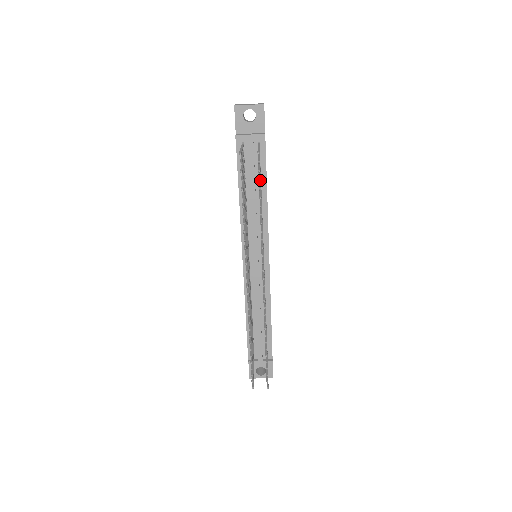
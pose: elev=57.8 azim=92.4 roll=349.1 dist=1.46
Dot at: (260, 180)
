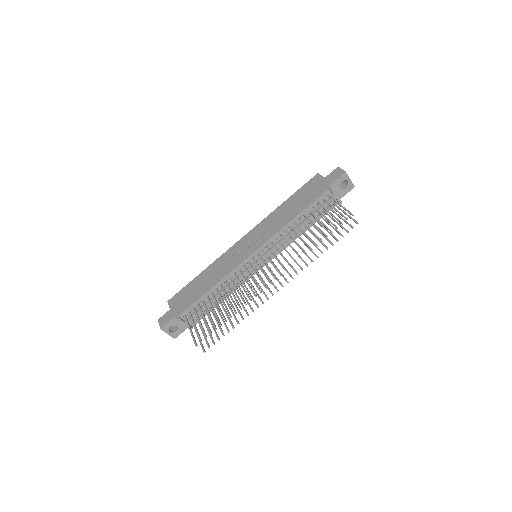
Dot at: (343, 236)
